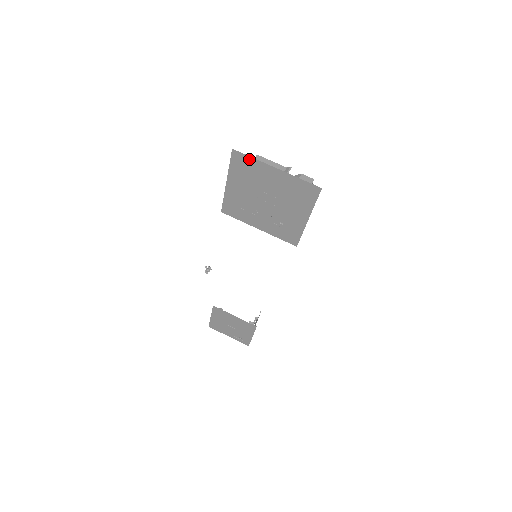
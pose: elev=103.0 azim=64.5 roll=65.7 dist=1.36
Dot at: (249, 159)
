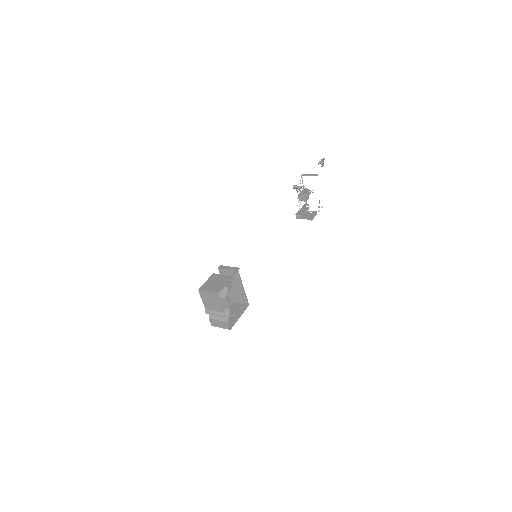
Dot at: occluded
